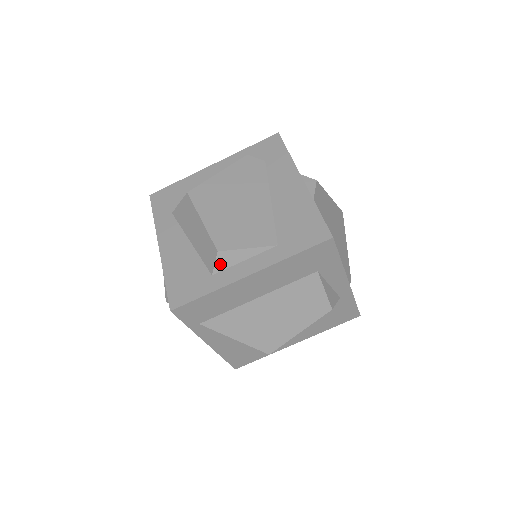
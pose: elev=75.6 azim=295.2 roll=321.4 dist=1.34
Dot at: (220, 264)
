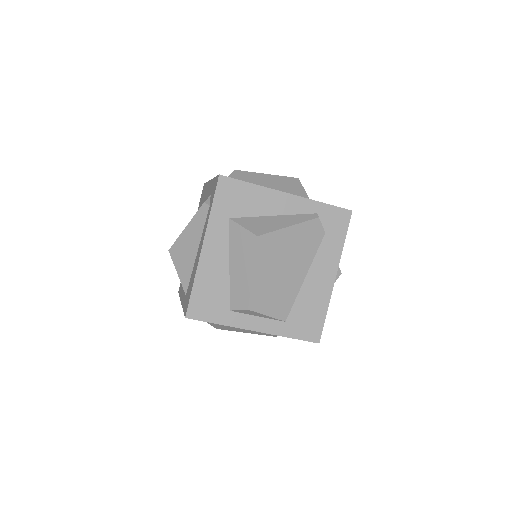
Dot at: (242, 311)
